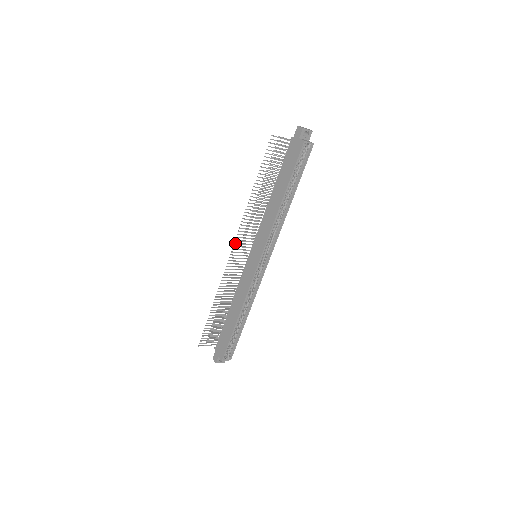
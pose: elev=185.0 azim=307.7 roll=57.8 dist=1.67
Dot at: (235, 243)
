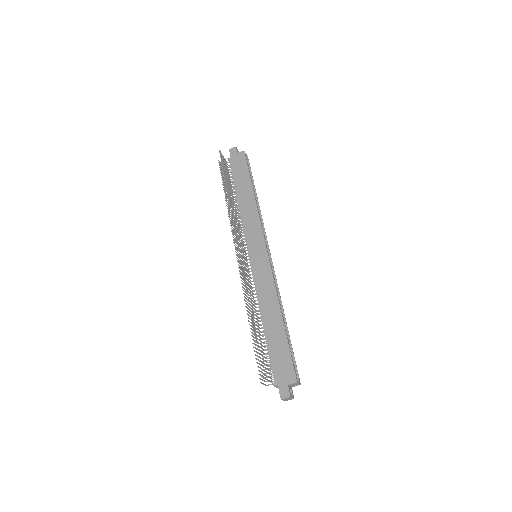
Dot at: (237, 241)
